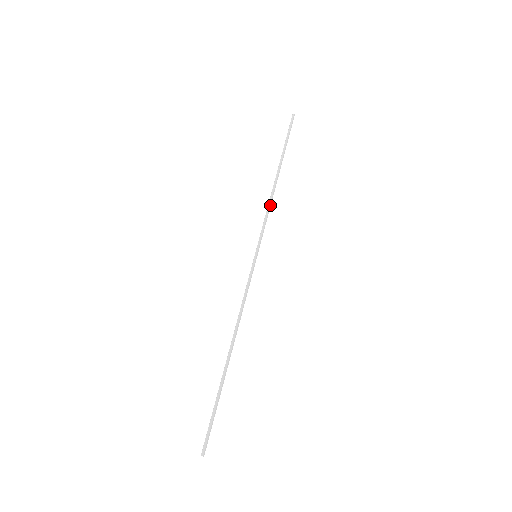
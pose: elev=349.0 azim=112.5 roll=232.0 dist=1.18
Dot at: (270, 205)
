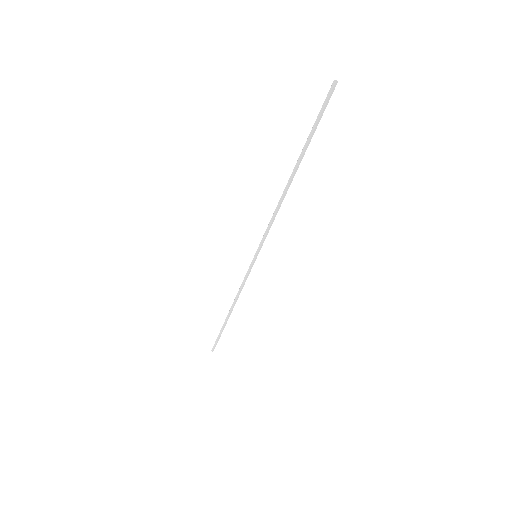
Dot at: (276, 212)
